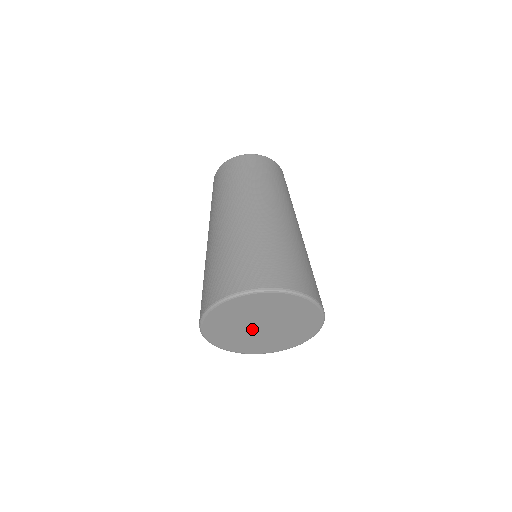
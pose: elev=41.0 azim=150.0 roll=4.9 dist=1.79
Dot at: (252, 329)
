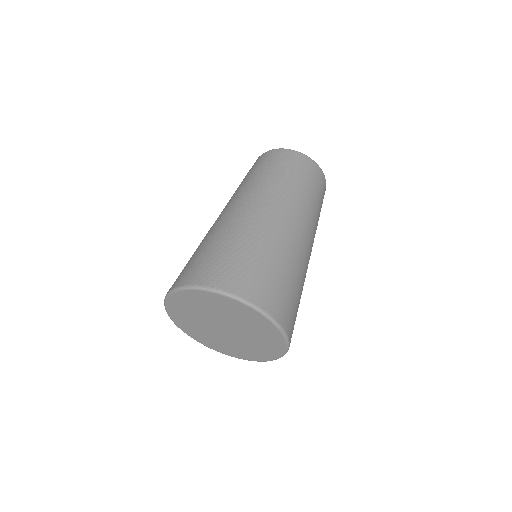
Dot at: (218, 330)
